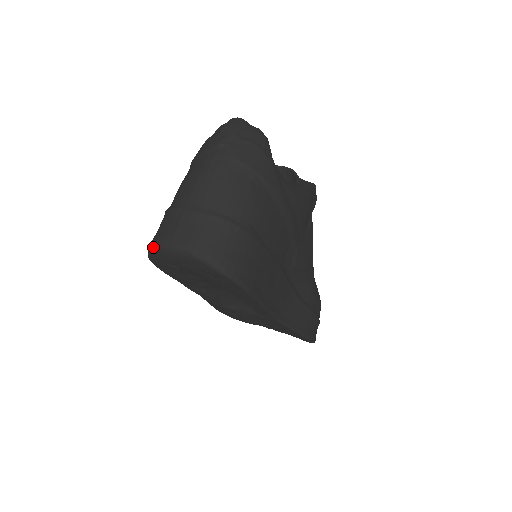
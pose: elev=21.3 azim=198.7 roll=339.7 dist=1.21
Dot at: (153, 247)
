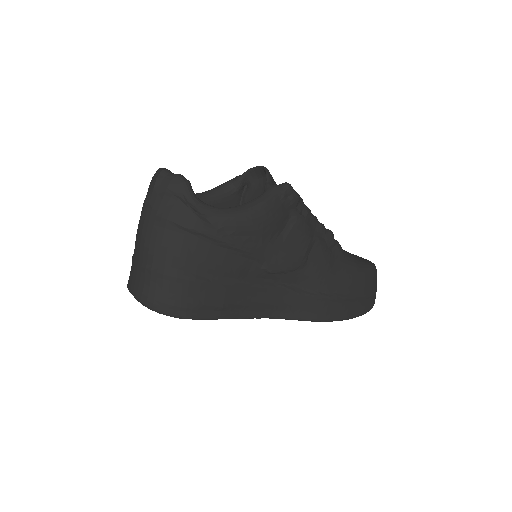
Dot at: occluded
